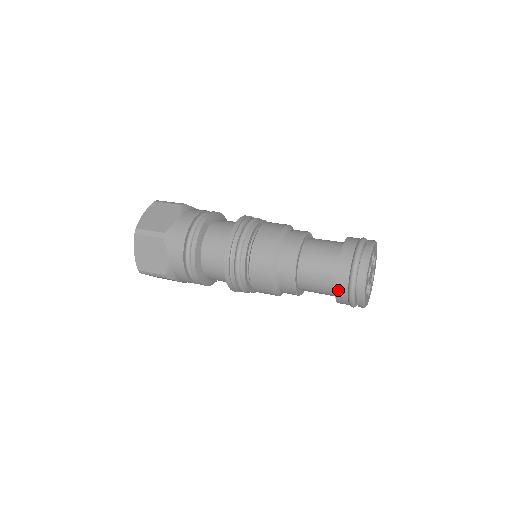
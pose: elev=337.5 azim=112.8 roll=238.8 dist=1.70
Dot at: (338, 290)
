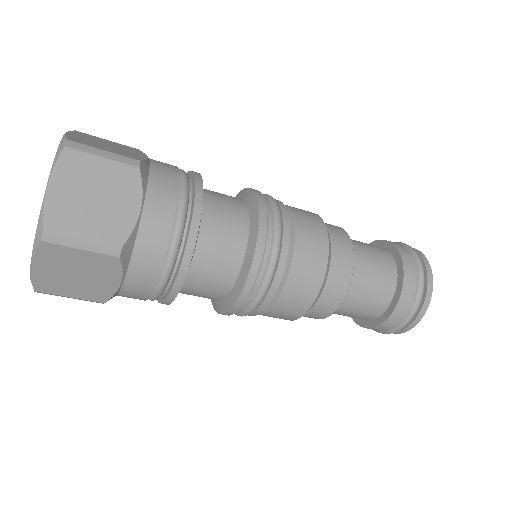
Dot at: (398, 247)
